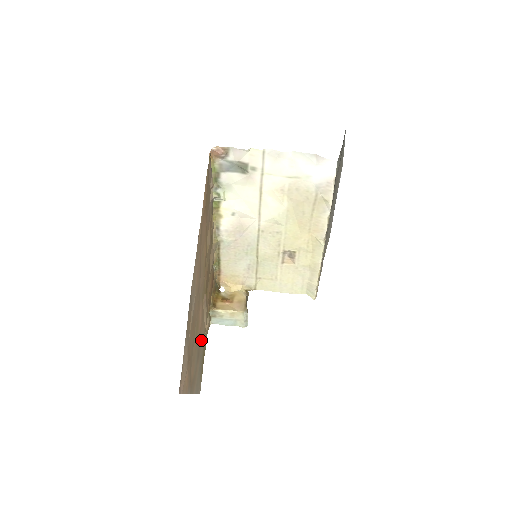
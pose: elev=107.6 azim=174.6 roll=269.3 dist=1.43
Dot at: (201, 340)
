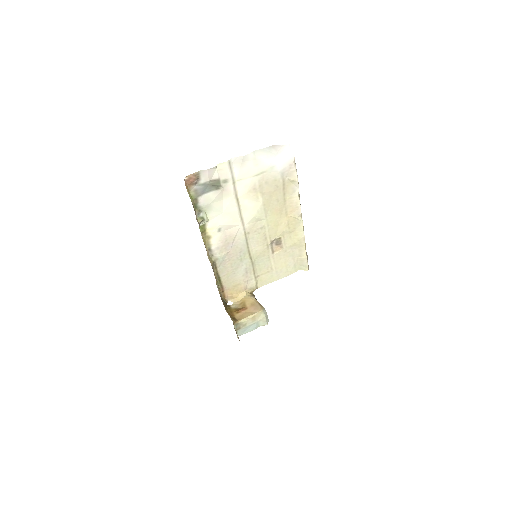
Dot at: occluded
